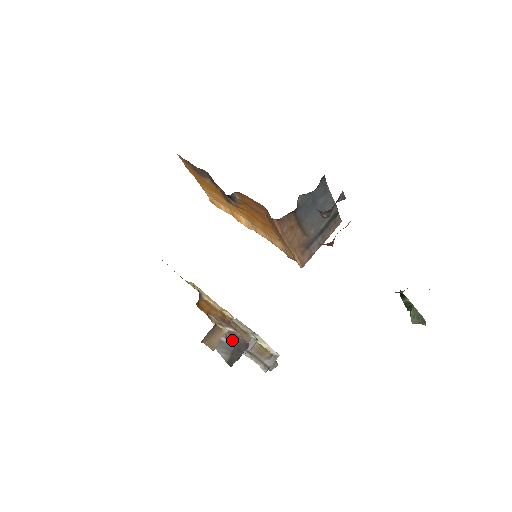
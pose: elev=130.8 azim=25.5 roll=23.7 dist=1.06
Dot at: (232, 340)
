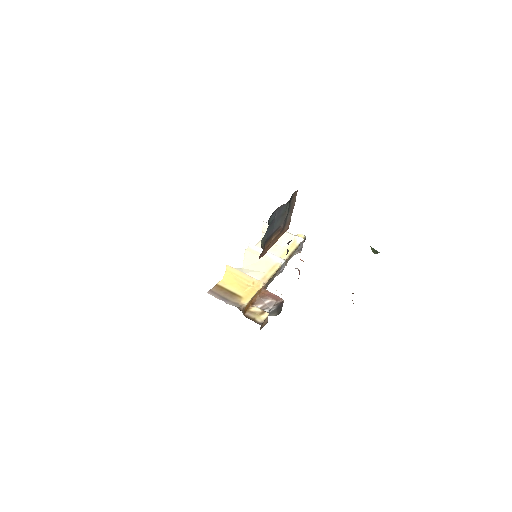
Dot at: (273, 308)
